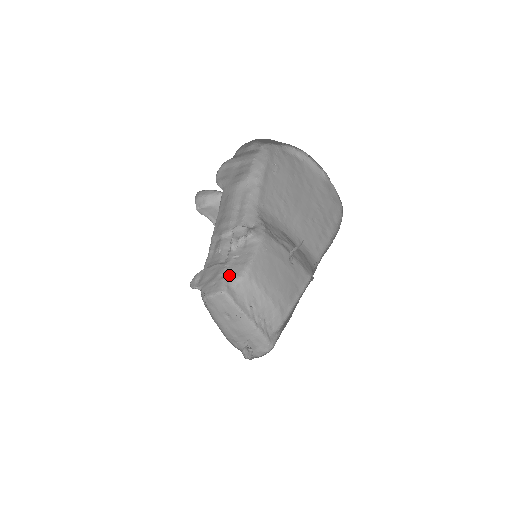
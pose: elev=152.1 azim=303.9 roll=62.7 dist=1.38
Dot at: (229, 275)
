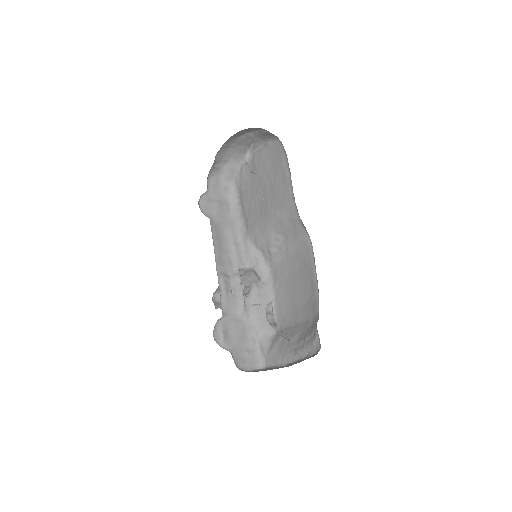
Dot at: (259, 338)
